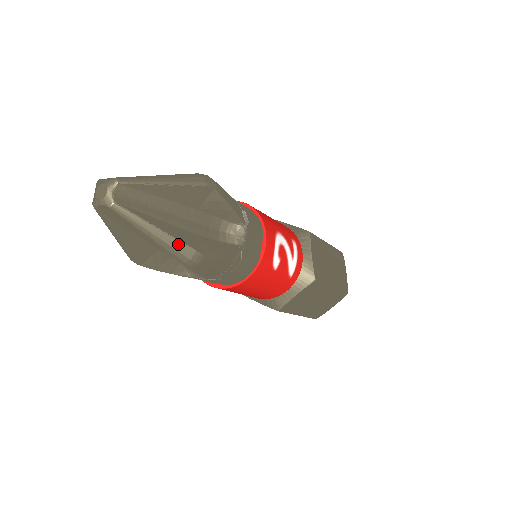
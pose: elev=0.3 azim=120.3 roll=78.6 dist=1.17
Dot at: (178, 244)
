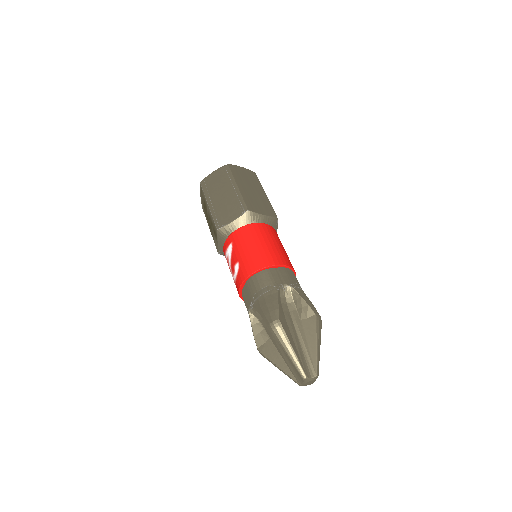
Dot at: occluded
